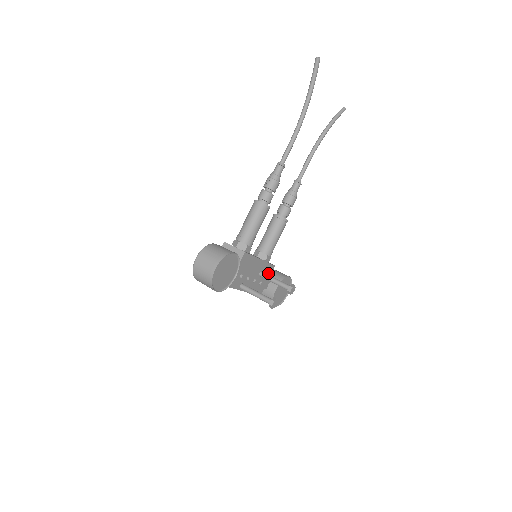
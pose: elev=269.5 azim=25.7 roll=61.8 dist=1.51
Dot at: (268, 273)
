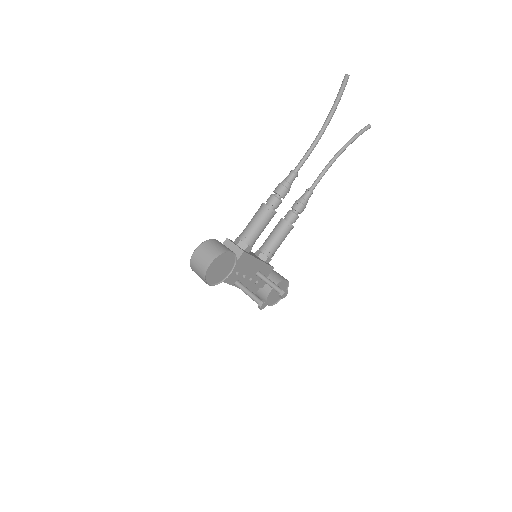
Dot at: (266, 274)
